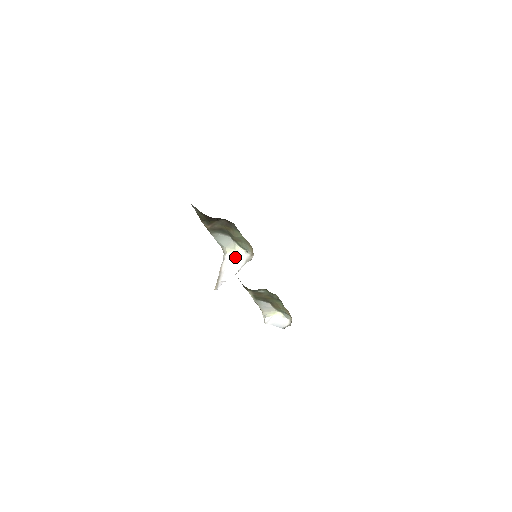
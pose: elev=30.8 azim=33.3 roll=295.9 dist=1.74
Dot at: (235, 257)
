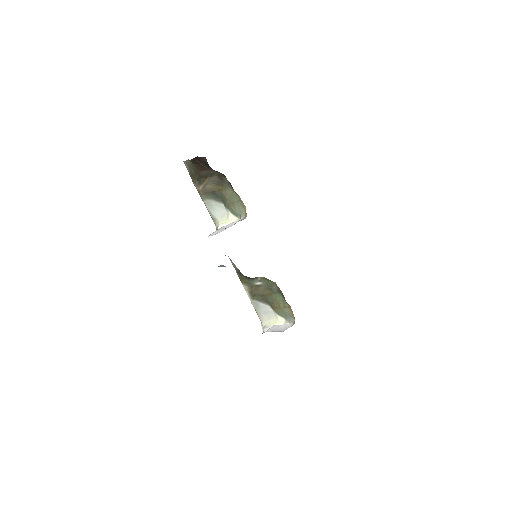
Dot at: (227, 225)
